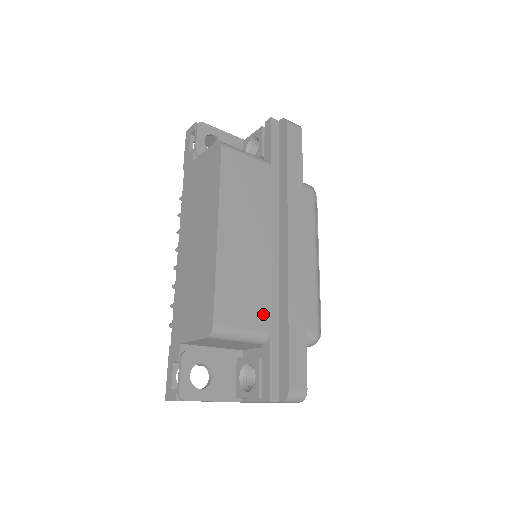
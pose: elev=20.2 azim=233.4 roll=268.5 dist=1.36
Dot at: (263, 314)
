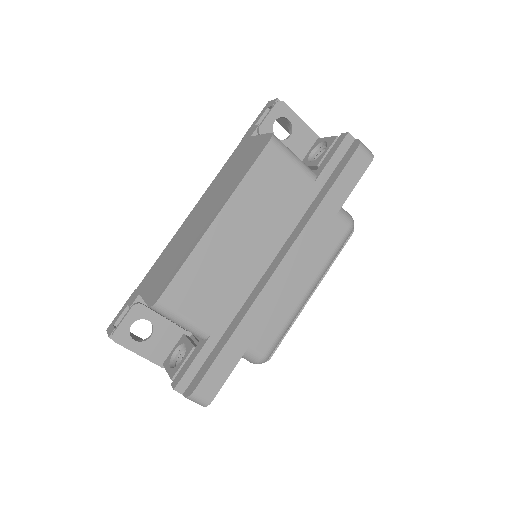
Dot at: (215, 315)
